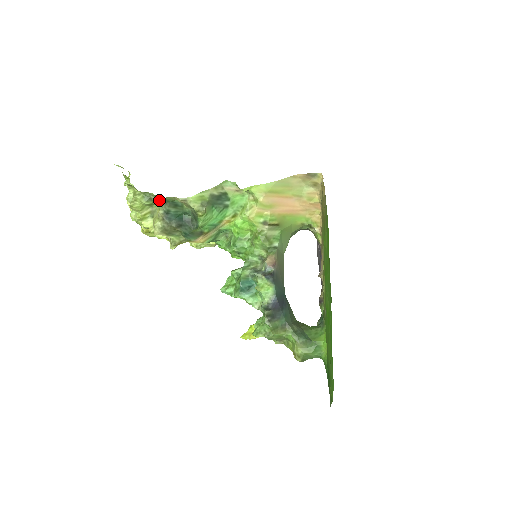
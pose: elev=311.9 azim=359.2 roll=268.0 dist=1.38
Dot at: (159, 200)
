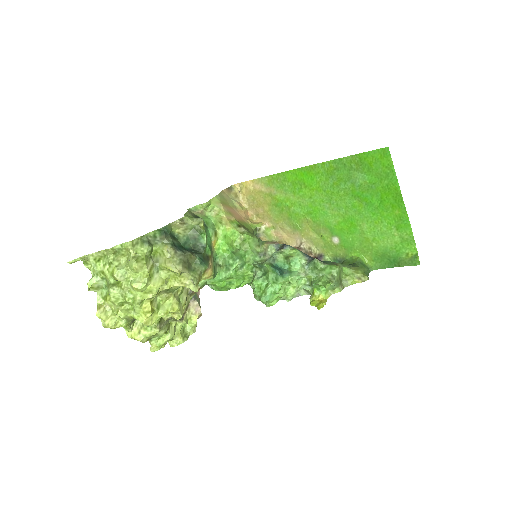
Dot at: (159, 236)
